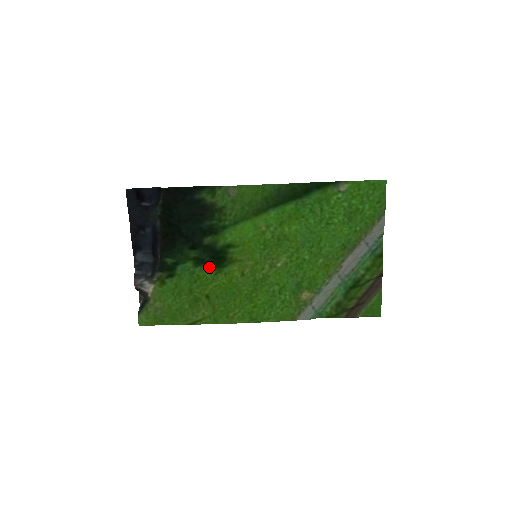
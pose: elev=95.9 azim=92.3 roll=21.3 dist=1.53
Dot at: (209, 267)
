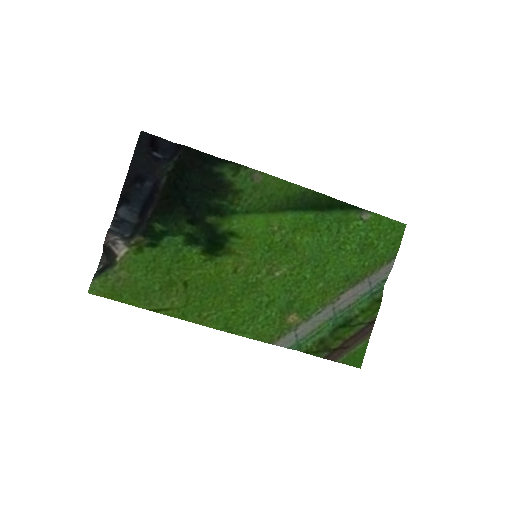
Dot at: (200, 250)
